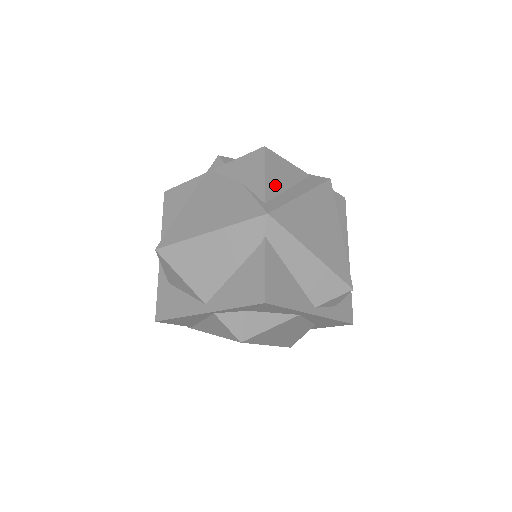
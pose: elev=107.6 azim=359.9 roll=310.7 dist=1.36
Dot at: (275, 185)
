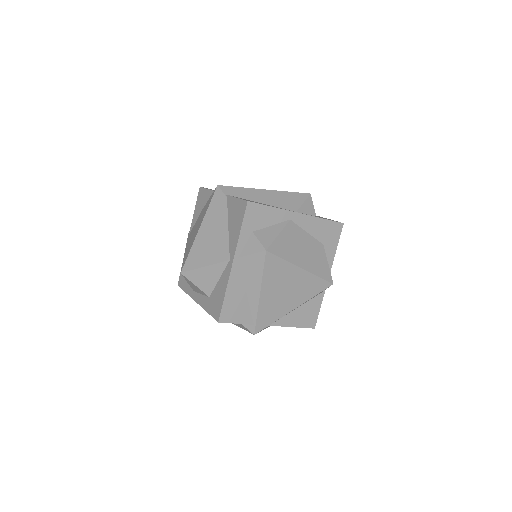
Dot at: occluded
